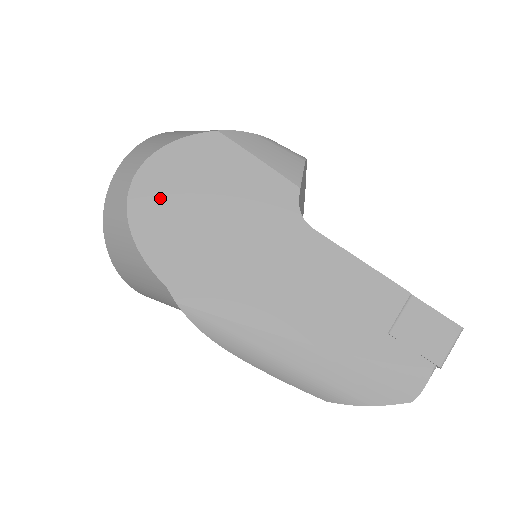
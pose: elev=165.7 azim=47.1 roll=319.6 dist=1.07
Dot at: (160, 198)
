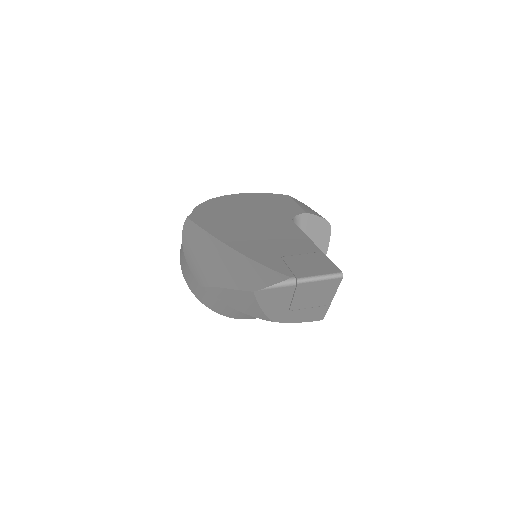
Dot at: (232, 200)
